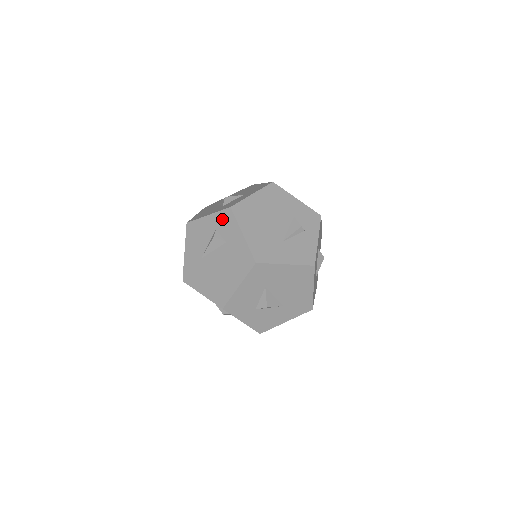
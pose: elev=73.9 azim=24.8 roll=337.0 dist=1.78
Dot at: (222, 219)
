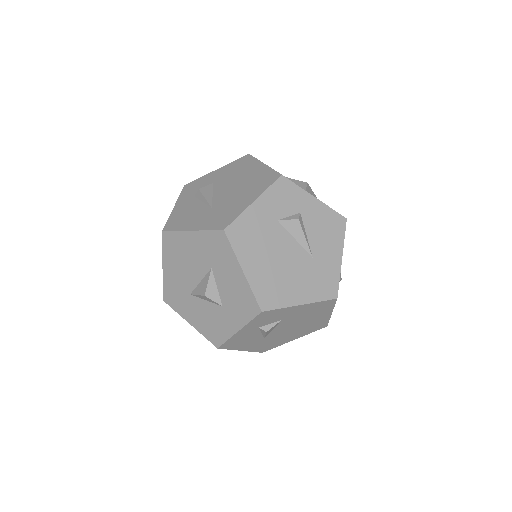
Dot at: (189, 191)
